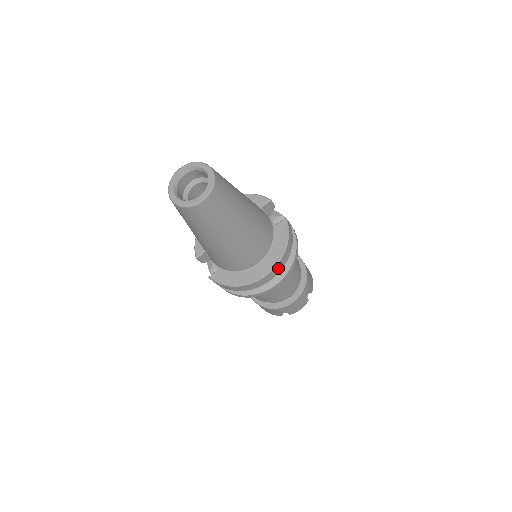
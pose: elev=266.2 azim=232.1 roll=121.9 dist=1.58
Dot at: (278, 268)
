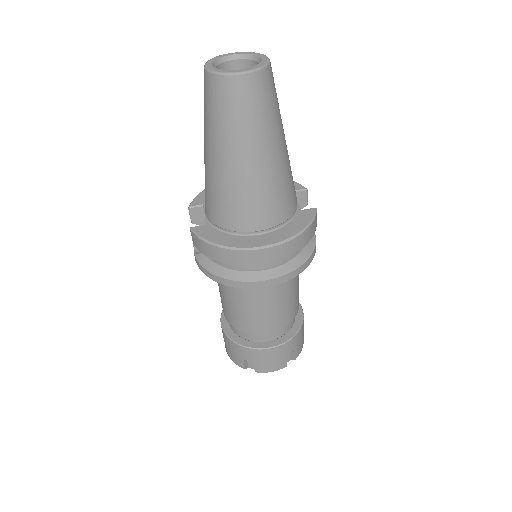
Dot at: (279, 252)
